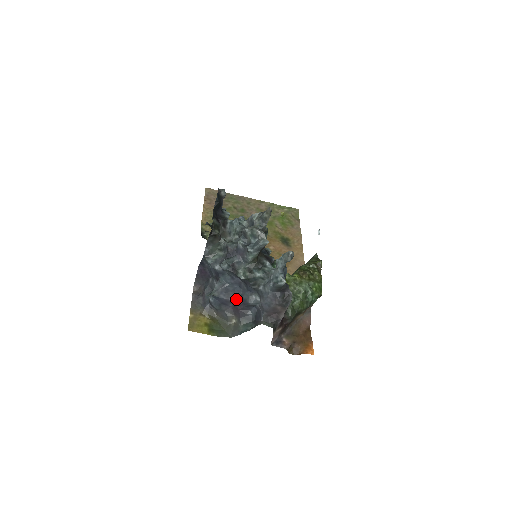
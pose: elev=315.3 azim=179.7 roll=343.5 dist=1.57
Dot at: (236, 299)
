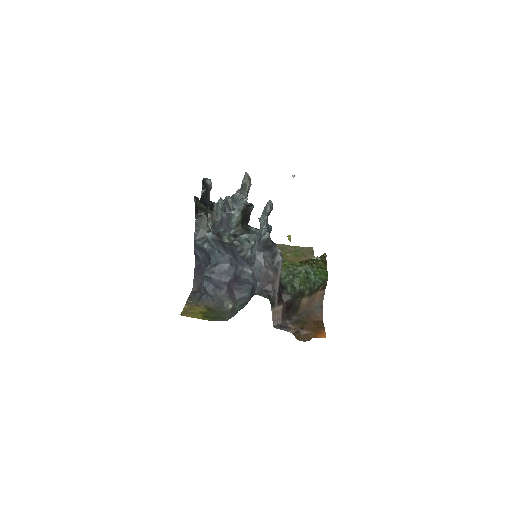
Dot at: (230, 279)
